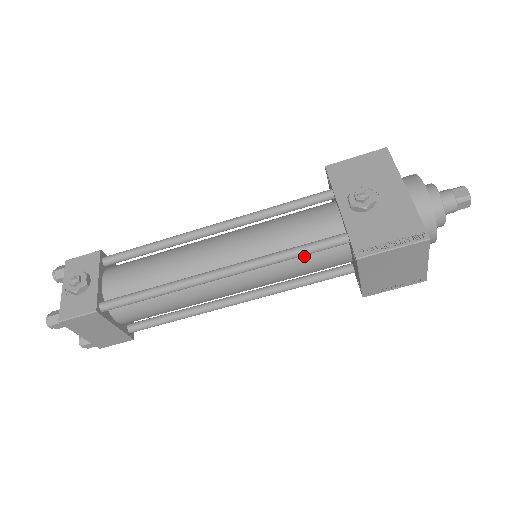
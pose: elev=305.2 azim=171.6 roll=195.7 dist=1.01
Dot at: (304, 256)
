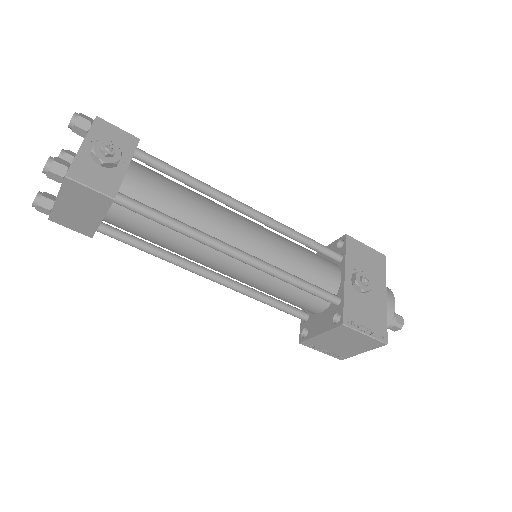
Dot at: (299, 289)
